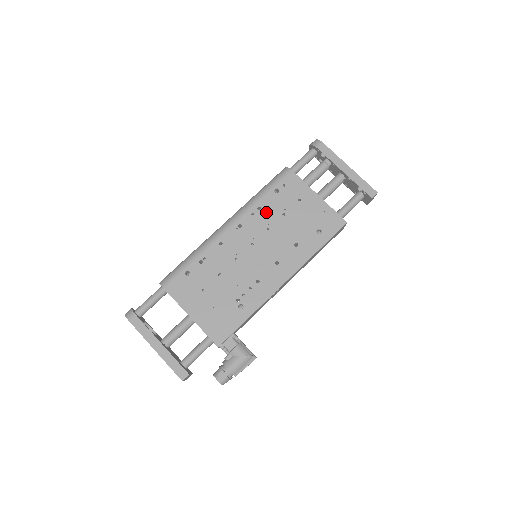
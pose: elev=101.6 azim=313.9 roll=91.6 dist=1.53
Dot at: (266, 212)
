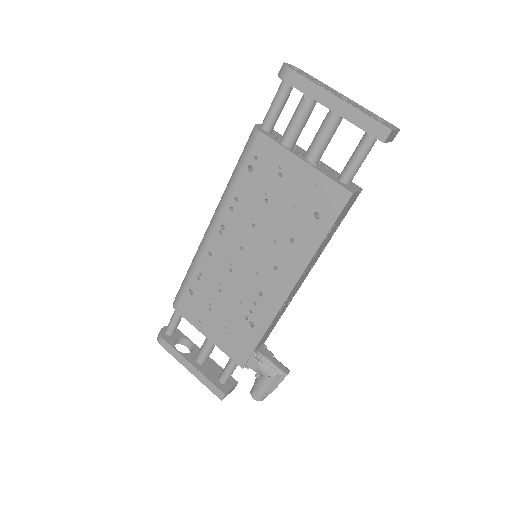
Dot at: (245, 202)
